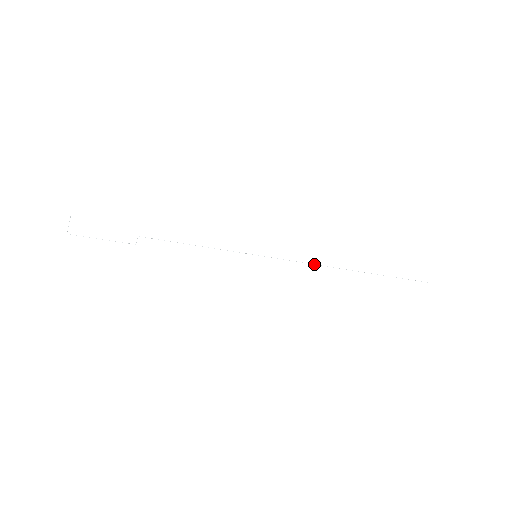
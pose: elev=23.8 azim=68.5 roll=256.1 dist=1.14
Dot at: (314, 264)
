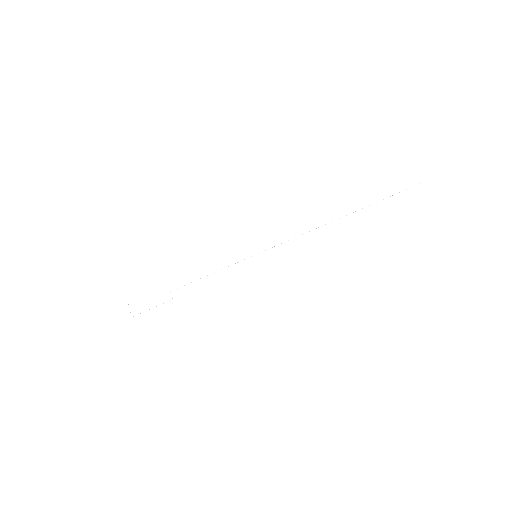
Dot at: occluded
